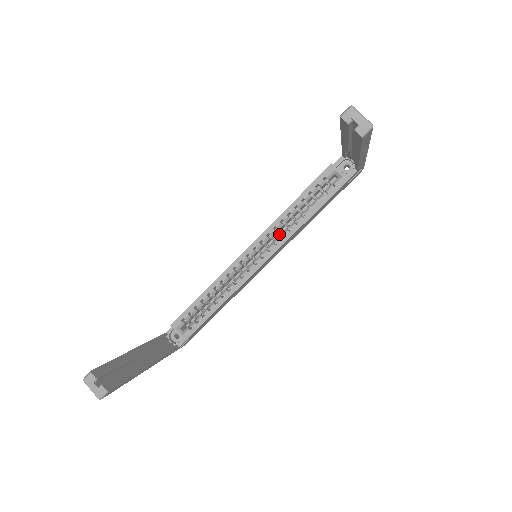
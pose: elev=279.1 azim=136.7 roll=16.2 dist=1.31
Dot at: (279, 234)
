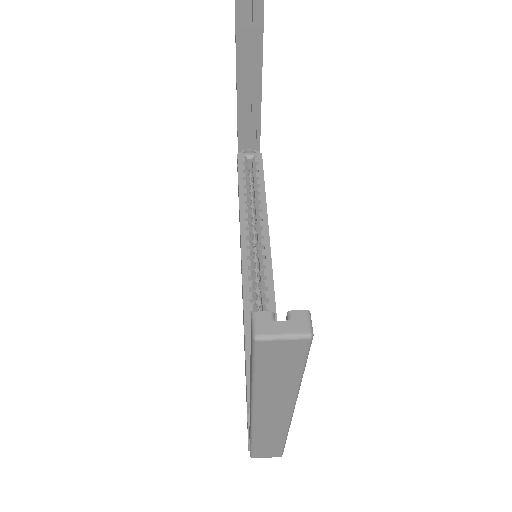
Dot at: occluded
